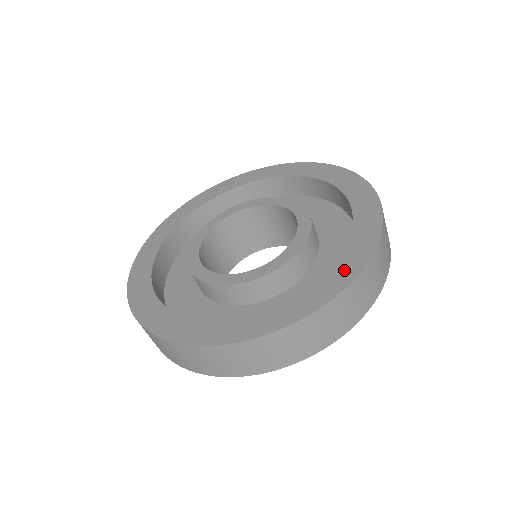
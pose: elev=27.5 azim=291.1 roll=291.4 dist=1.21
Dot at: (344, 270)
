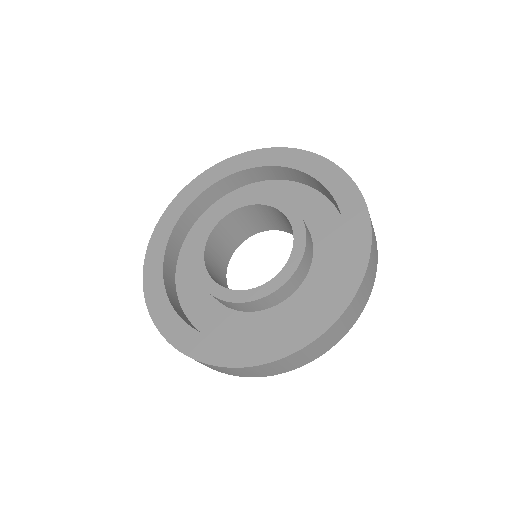
Dot at: (337, 298)
